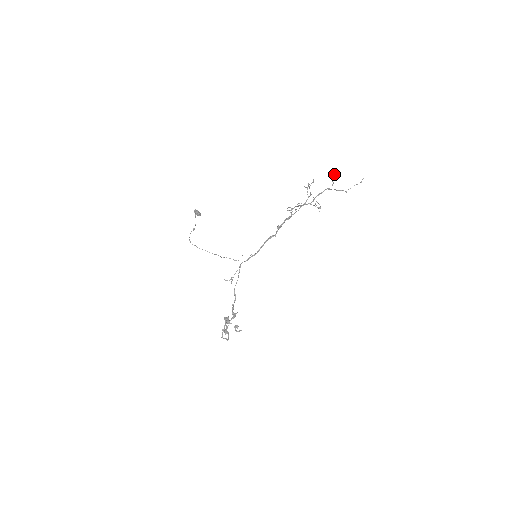
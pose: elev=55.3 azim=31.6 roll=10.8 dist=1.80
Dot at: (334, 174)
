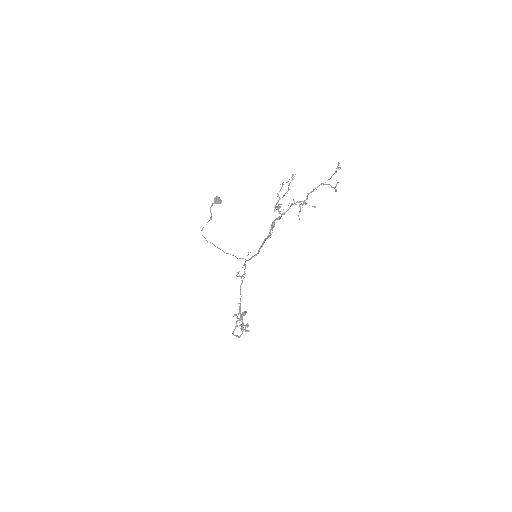
Dot at: (338, 162)
